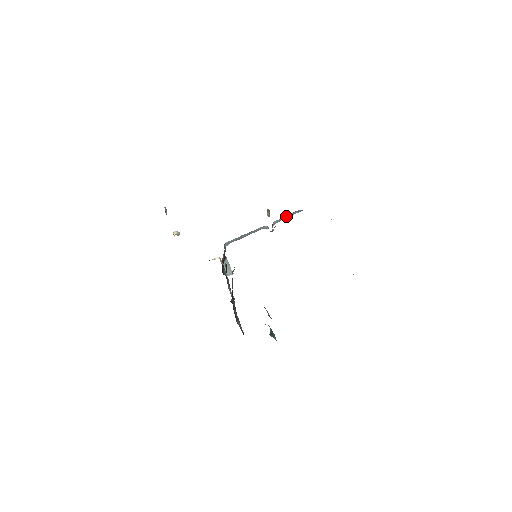
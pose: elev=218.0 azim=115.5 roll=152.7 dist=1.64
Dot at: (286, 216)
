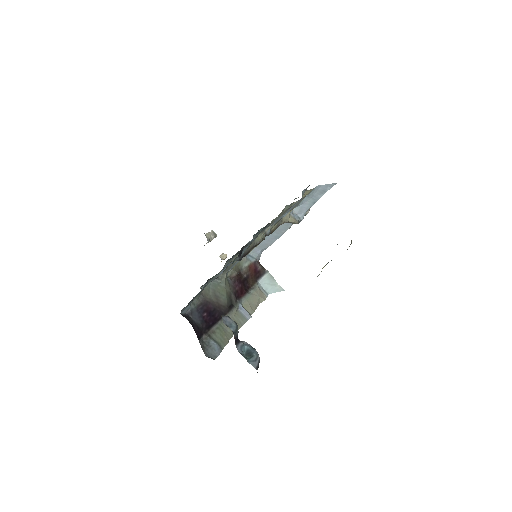
Dot at: (313, 198)
